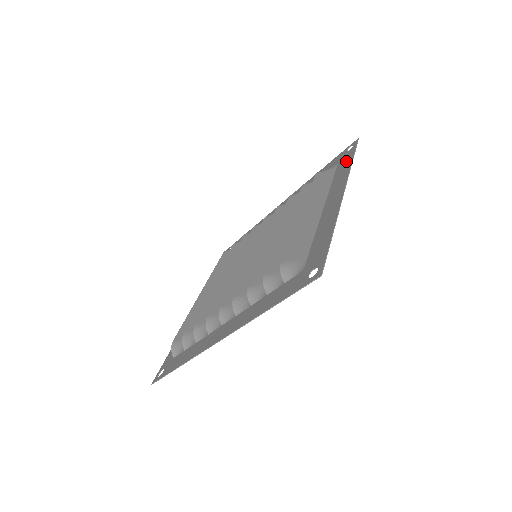
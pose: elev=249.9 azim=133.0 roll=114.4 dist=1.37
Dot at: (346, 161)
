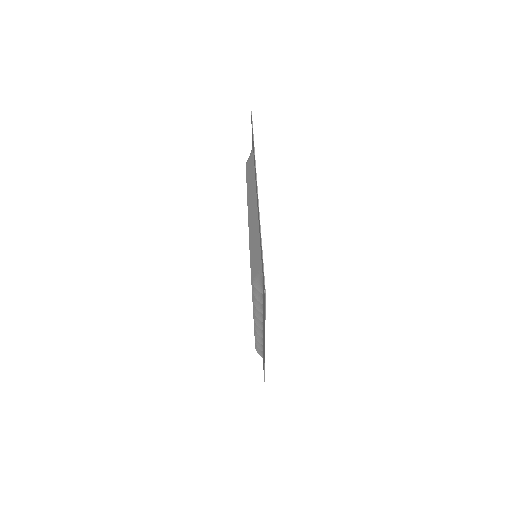
Dot at: (253, 145)
